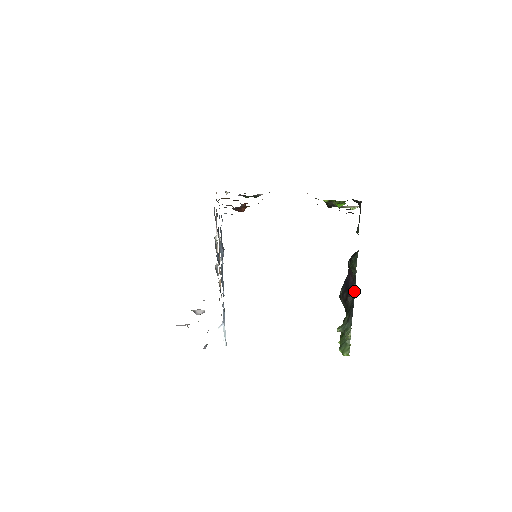
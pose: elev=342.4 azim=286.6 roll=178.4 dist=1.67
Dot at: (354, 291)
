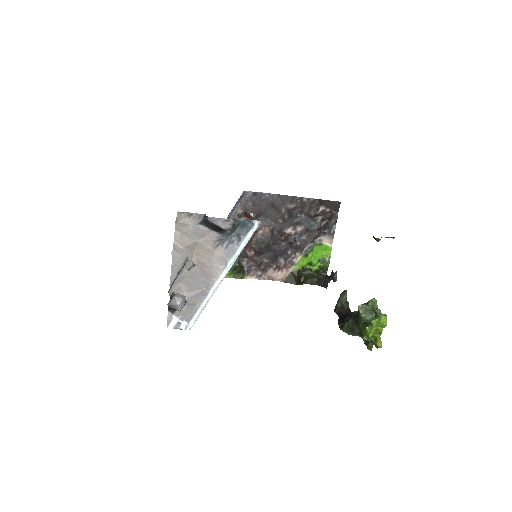
Dot at: occluded
